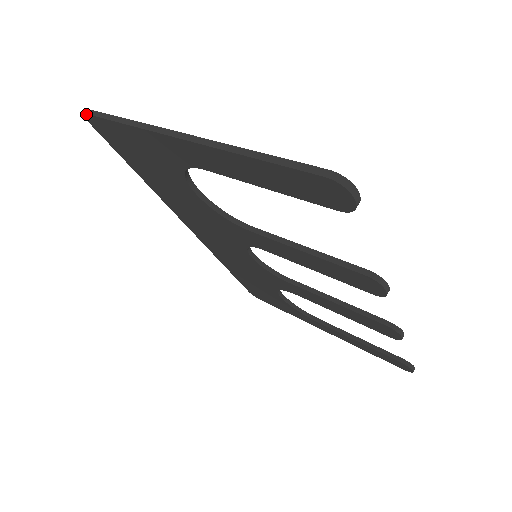
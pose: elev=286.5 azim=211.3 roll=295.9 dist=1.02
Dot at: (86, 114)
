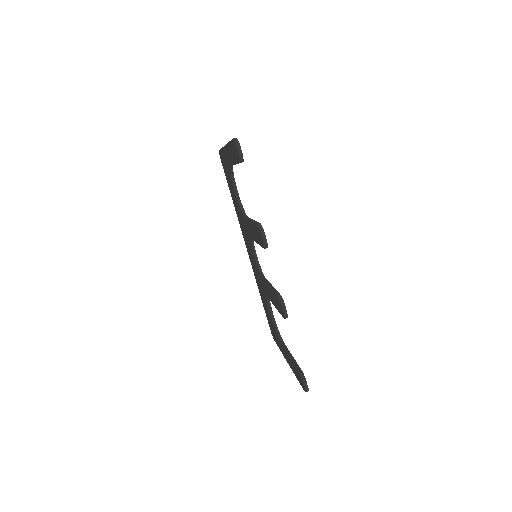
Dot at: occluded
